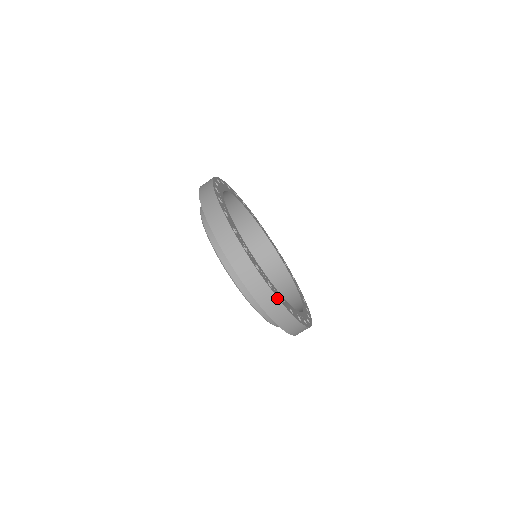
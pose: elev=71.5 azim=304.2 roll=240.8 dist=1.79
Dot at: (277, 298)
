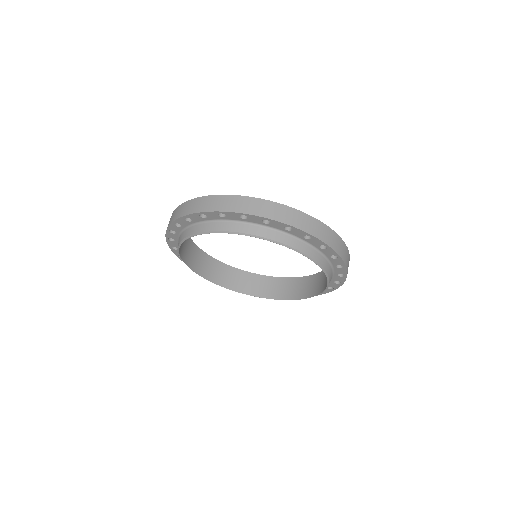
Dot at: (237, 196)
